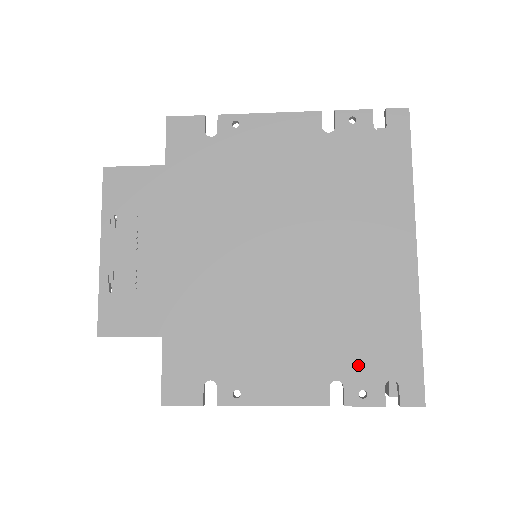
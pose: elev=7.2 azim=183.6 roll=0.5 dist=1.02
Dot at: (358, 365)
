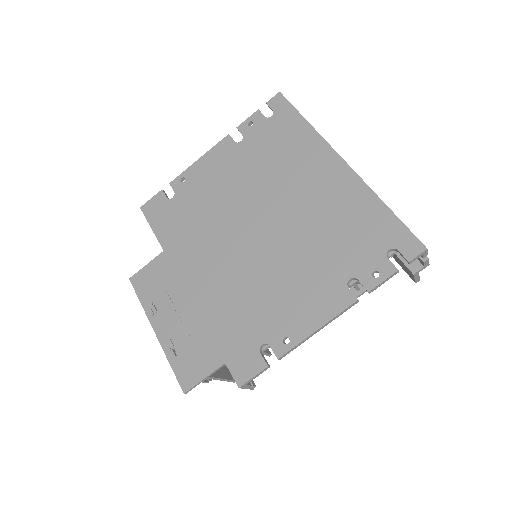
Dot at: (357, 258)
